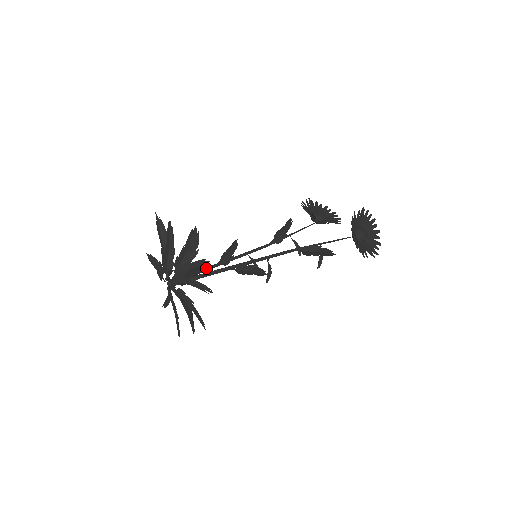
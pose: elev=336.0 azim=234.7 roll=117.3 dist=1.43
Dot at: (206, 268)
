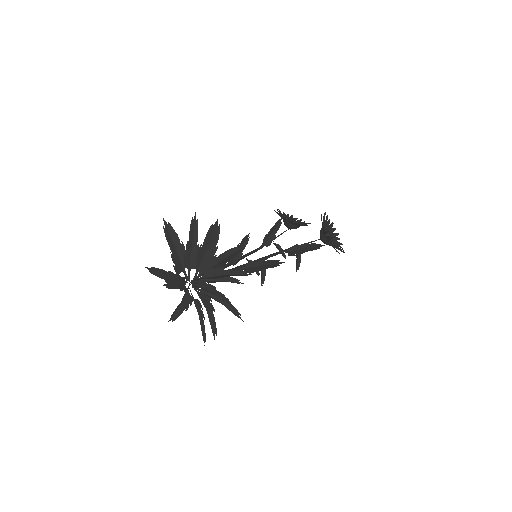
Dot at: occluded
